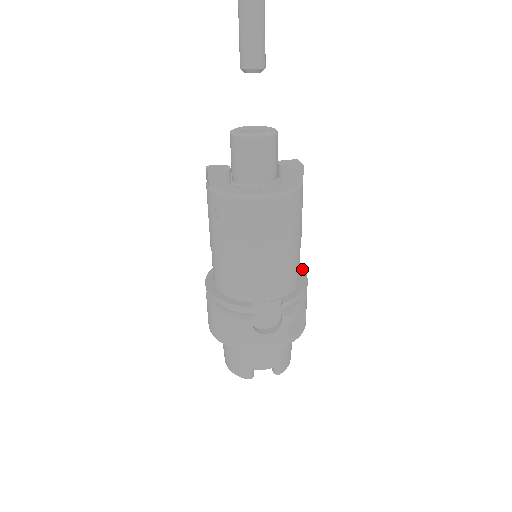
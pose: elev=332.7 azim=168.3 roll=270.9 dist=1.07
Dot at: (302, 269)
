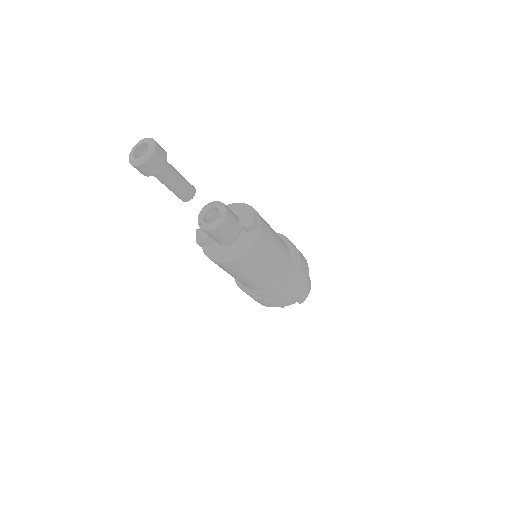
Dot at: (294, 250)
